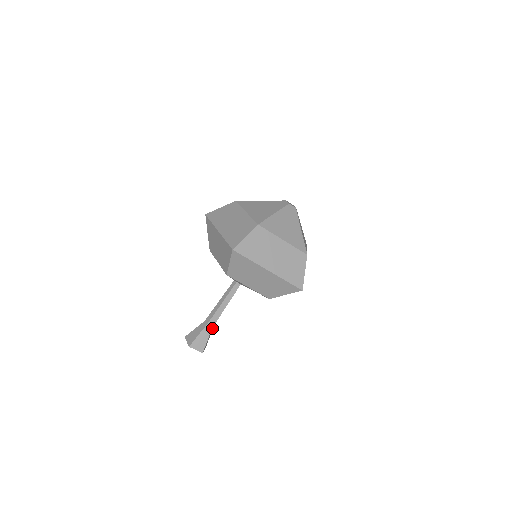
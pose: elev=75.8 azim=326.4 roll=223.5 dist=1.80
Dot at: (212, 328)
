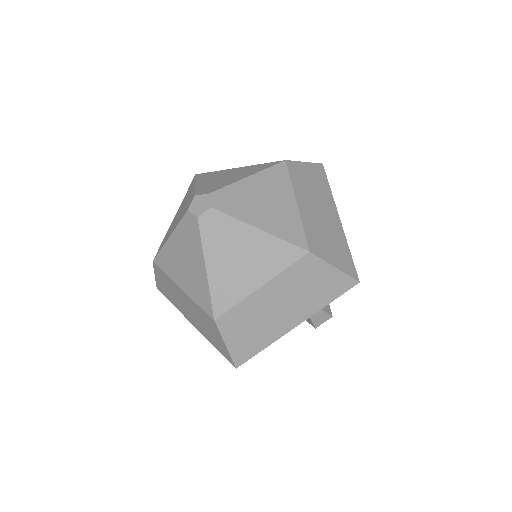
Dot at: occluded
